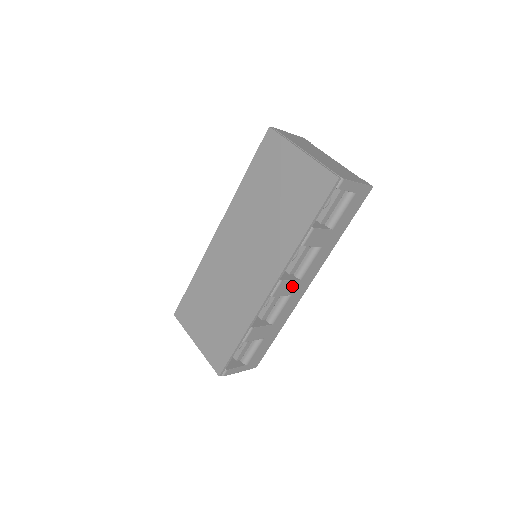
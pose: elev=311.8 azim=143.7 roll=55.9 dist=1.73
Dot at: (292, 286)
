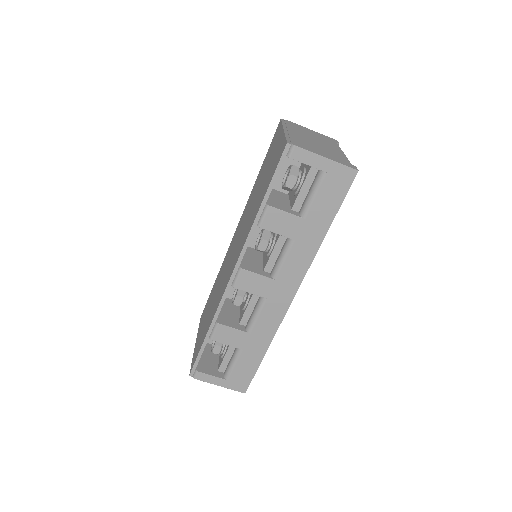
Dot at: (263, 284)
